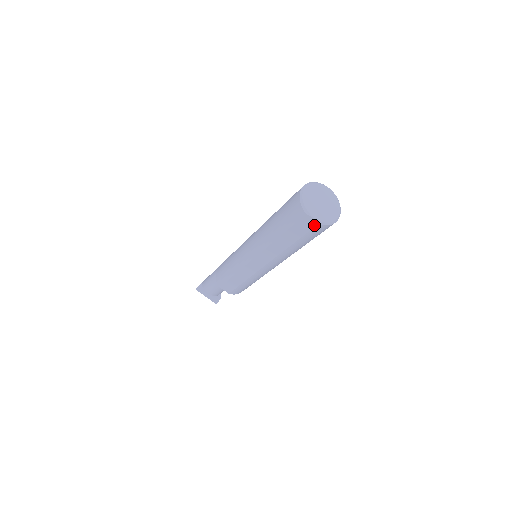
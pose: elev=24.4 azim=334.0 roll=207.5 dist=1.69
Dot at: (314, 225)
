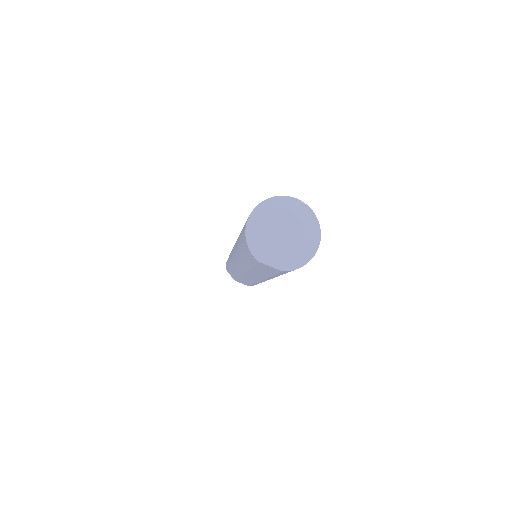
Dot at: (278, 271)
